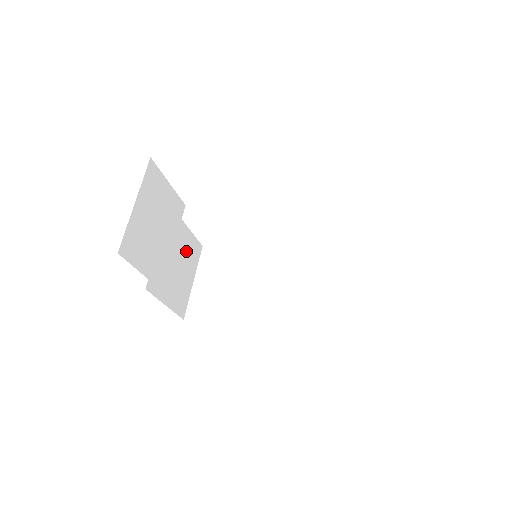
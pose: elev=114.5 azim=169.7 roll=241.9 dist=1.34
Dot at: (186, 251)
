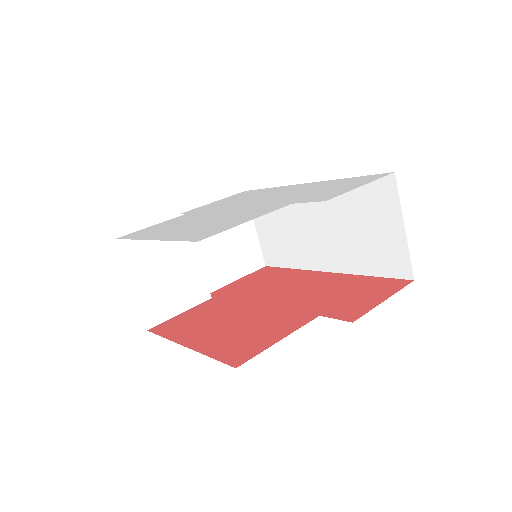
Dot at: occluded
